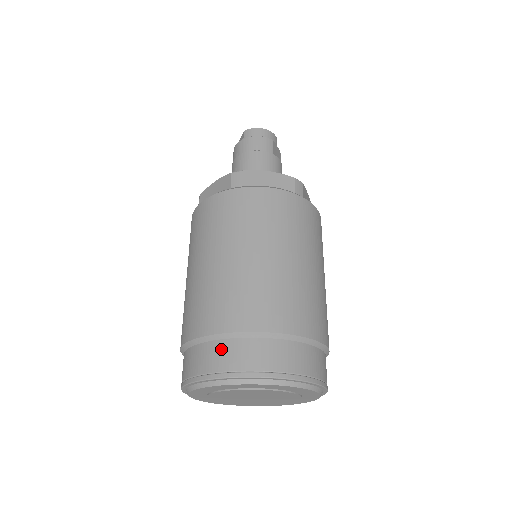
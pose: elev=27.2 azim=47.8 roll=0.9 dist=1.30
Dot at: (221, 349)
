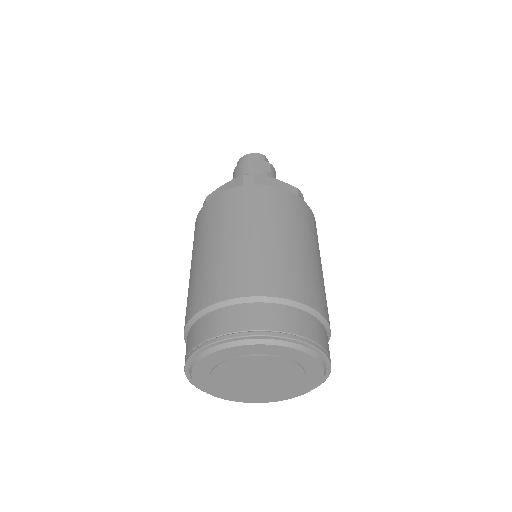
Dot at: (187, 340)
